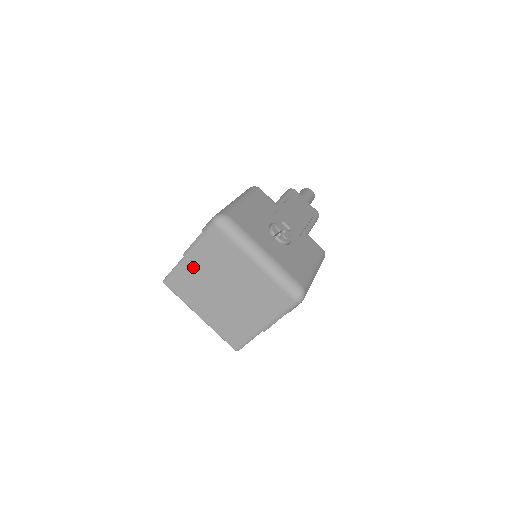
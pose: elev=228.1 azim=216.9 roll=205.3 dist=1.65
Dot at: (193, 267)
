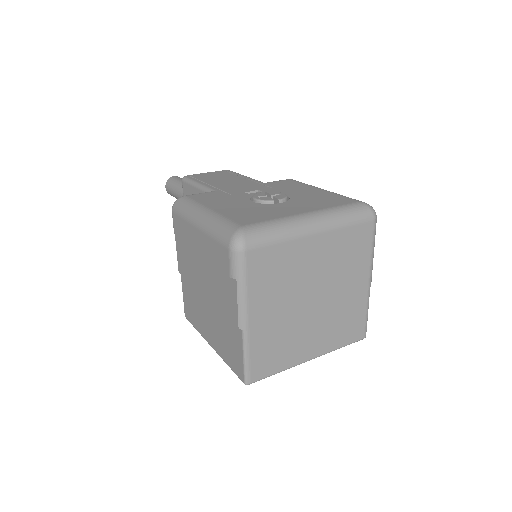
Dot at: (263, 325)
